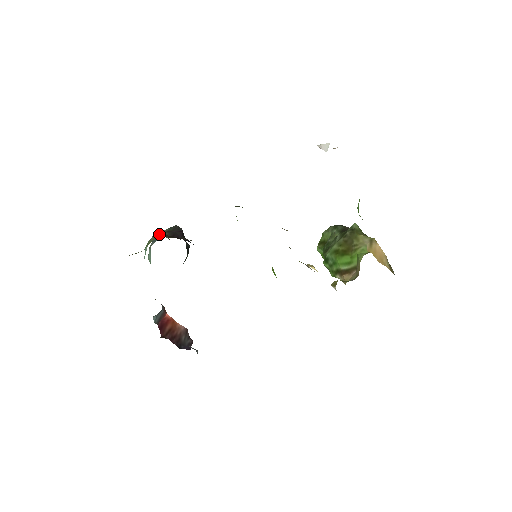
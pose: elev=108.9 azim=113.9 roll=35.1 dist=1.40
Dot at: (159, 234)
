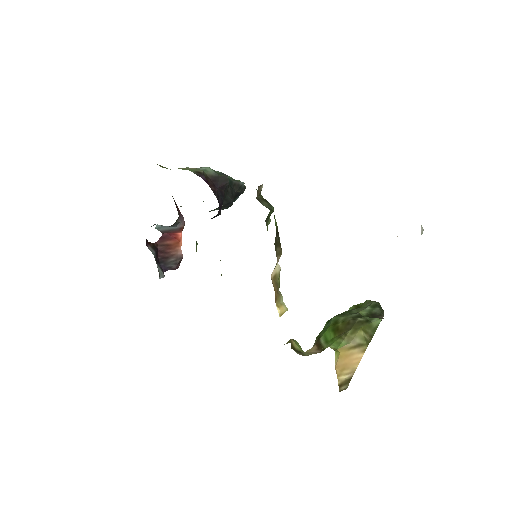
Dot at: (195, 169)
